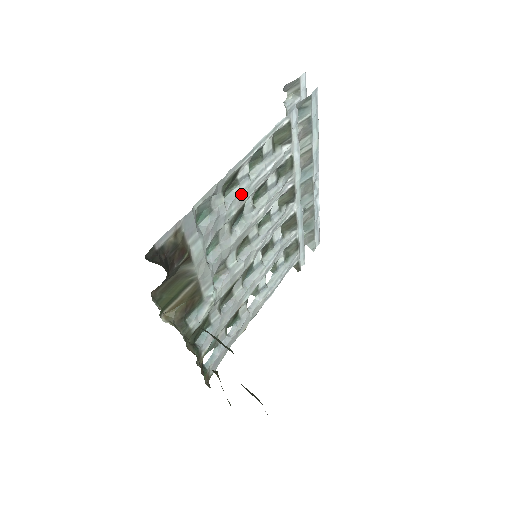
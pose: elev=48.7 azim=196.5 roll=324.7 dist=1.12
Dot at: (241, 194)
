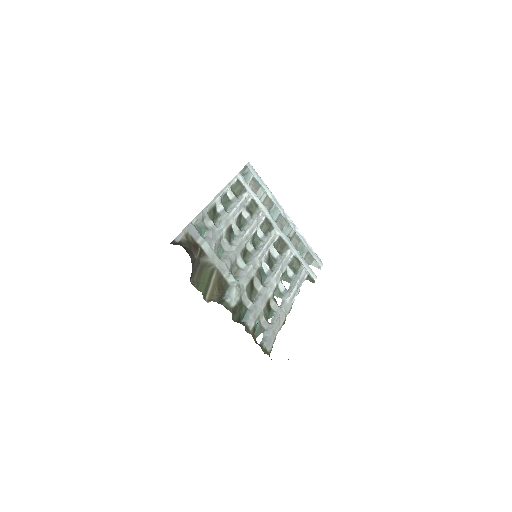
Dot at: (224, 219)
